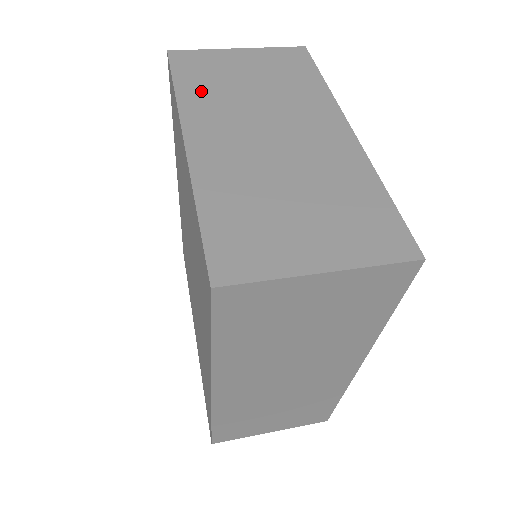
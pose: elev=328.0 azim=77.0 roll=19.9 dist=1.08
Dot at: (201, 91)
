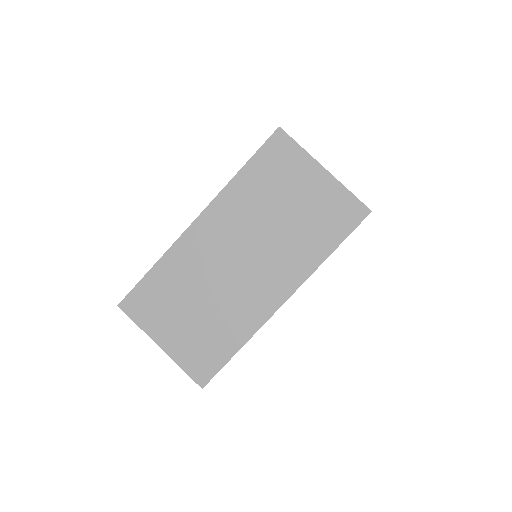
Dot at: (250, 189)
